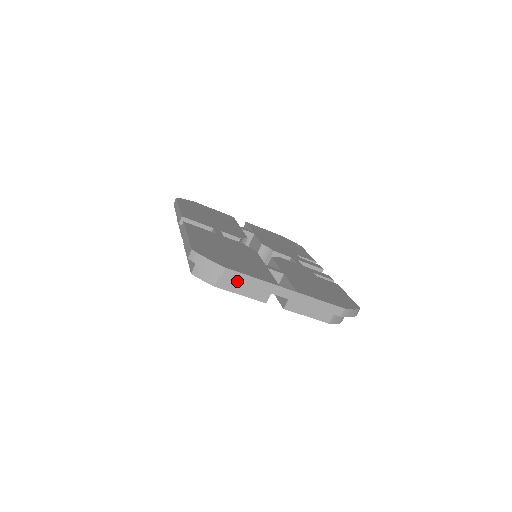
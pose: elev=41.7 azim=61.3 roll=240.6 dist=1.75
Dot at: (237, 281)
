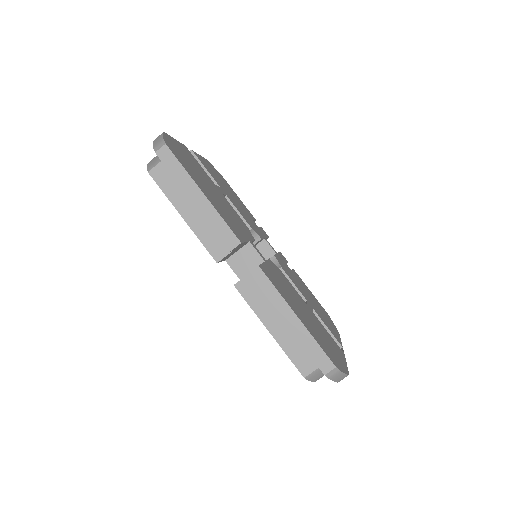
Dot at: occluded
